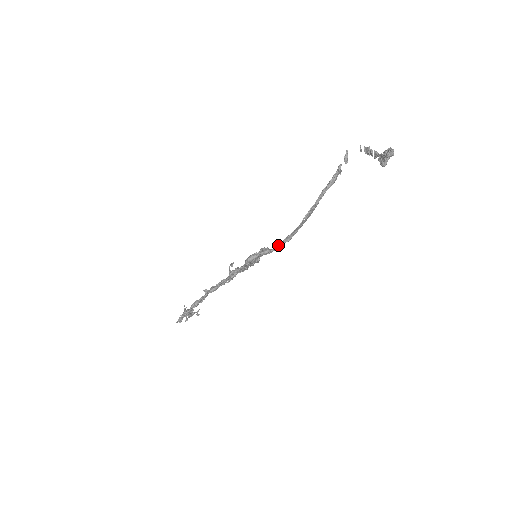
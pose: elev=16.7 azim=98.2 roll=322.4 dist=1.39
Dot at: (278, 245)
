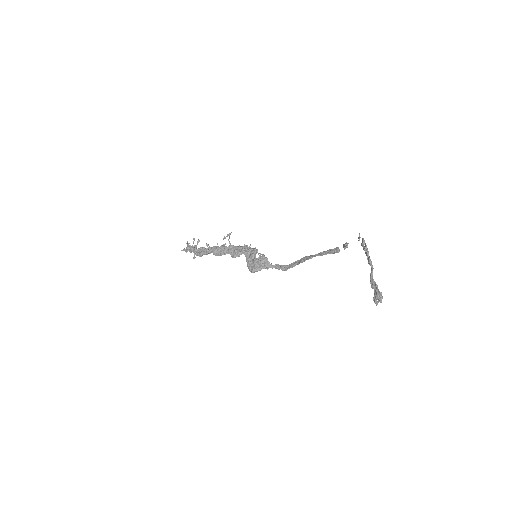
Dot at: occluded
